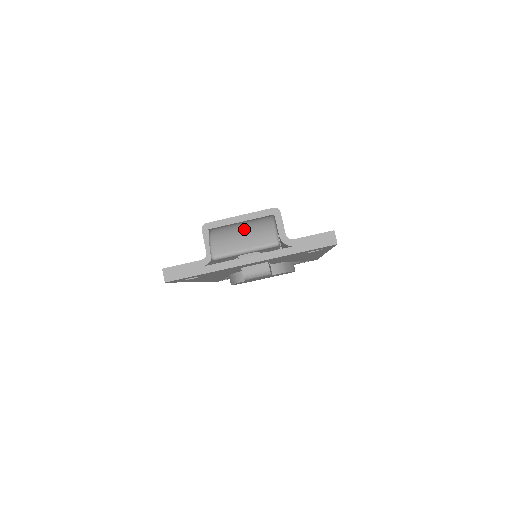
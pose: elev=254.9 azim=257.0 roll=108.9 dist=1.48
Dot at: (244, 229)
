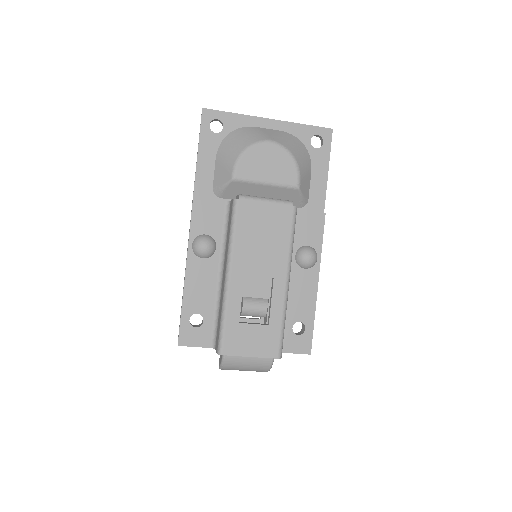
Dot at: (249, 366)
